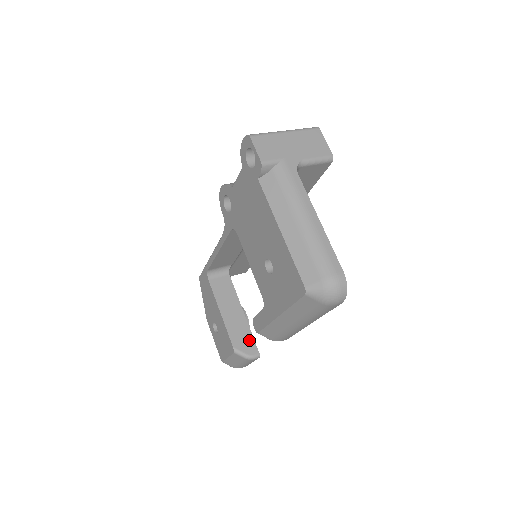
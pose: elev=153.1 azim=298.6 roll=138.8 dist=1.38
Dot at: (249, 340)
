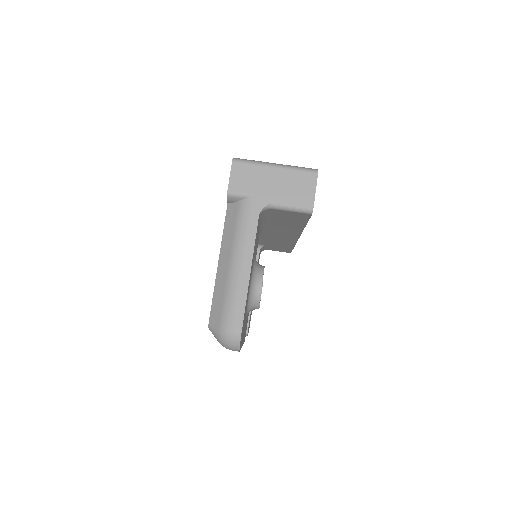
Dot at: occluded
